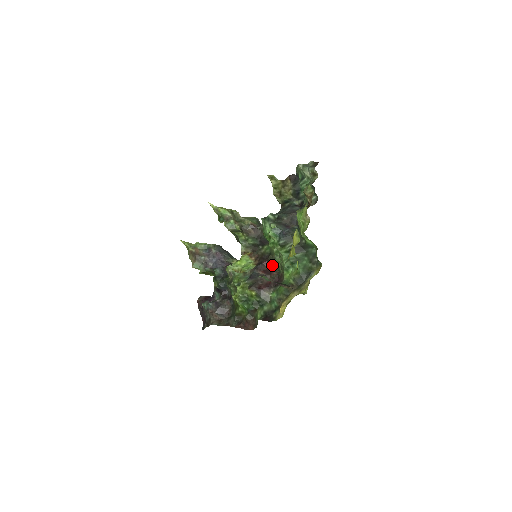
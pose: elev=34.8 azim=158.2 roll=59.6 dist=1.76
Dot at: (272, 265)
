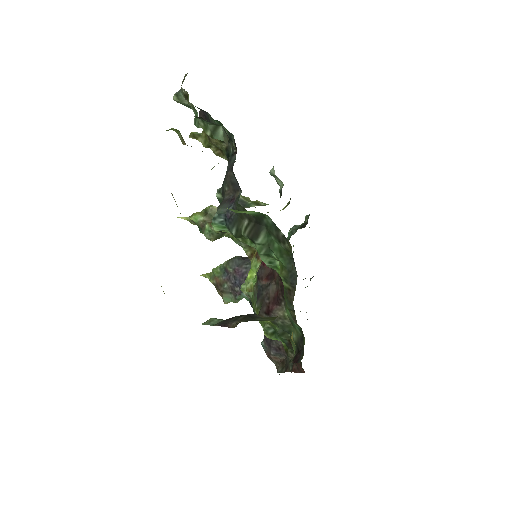
Dot at: occluded
